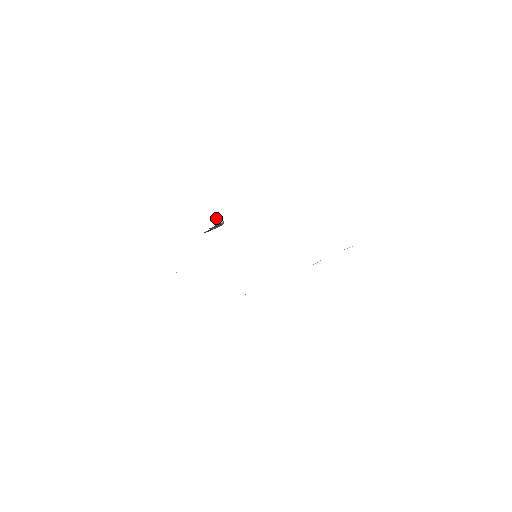
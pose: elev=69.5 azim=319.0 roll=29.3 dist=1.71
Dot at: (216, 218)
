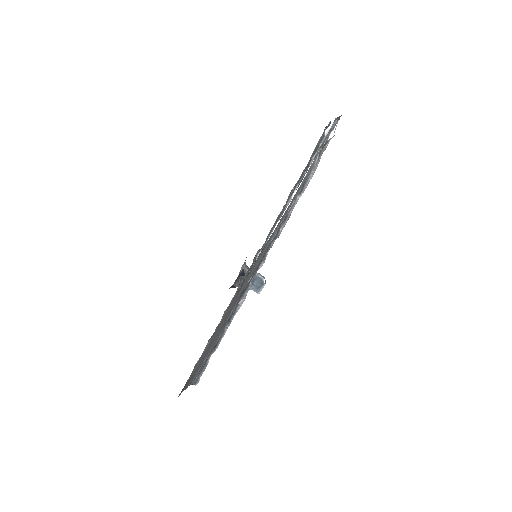
Dot at: occluded
